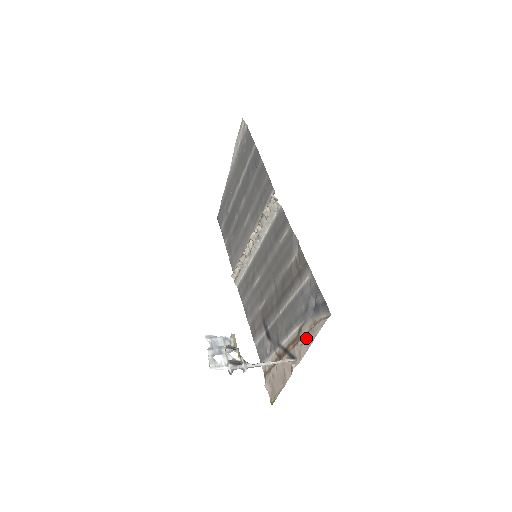
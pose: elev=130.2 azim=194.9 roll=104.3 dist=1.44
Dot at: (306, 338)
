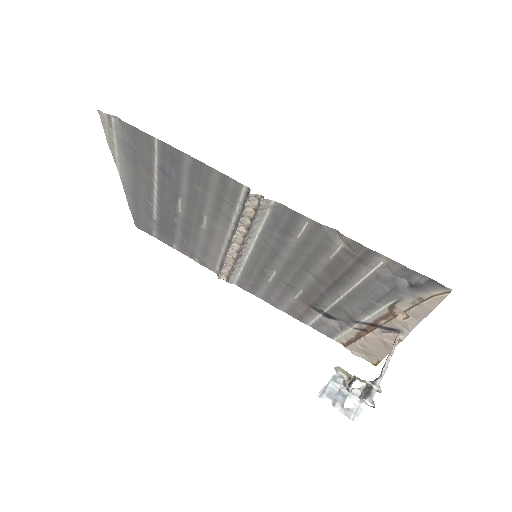
Dot at: (411, 314)
